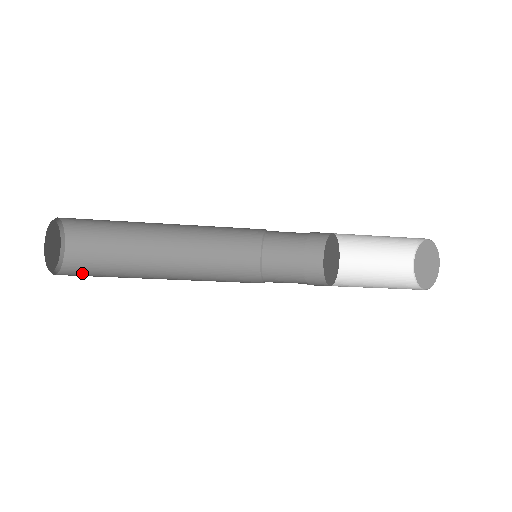
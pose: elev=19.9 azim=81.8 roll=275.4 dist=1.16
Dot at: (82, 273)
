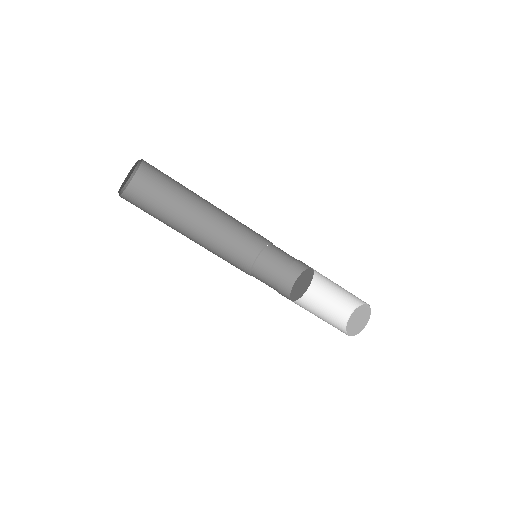
Dot at: occluded
